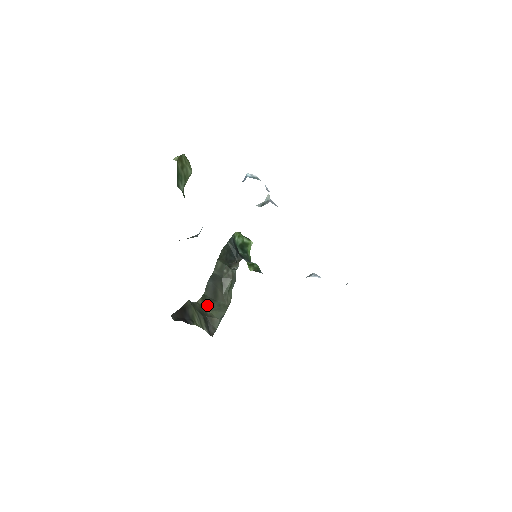
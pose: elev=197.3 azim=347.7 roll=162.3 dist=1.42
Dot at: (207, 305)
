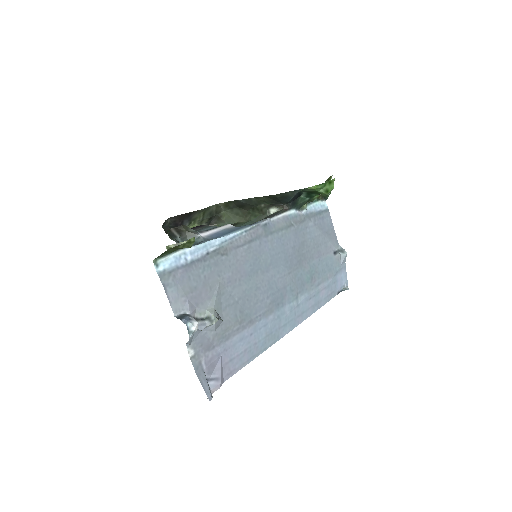
Dot at: (227, 207)
